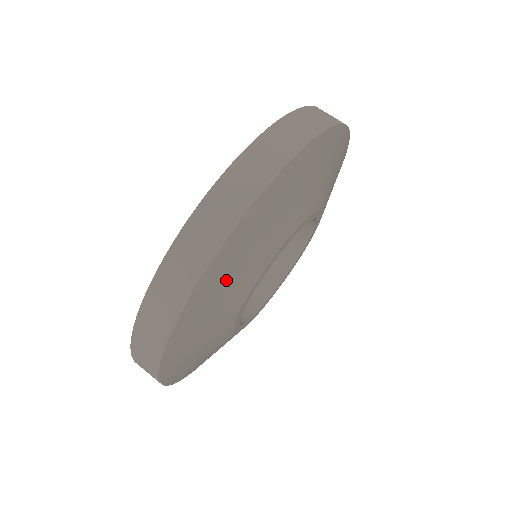
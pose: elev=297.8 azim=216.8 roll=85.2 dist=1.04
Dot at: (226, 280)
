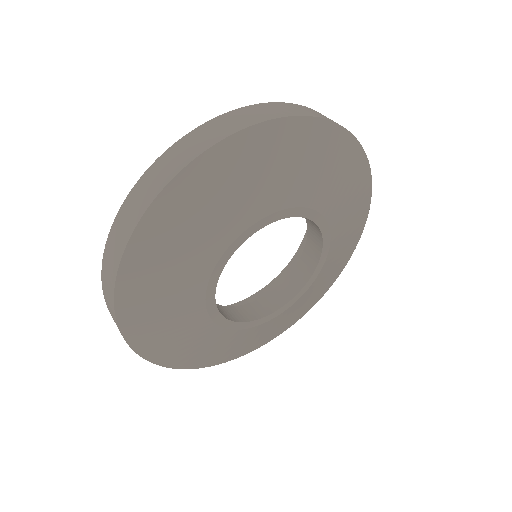
Dot at: (204, 201)
